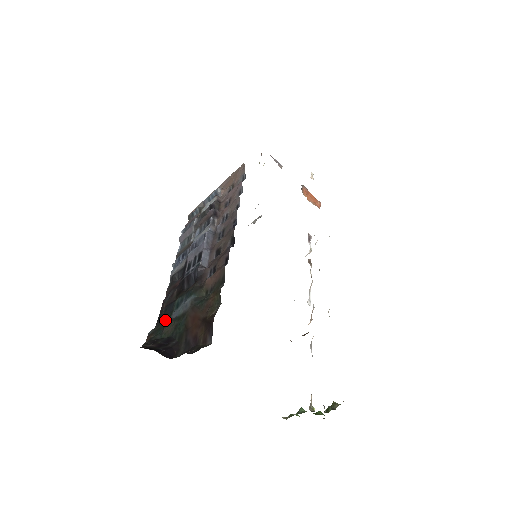
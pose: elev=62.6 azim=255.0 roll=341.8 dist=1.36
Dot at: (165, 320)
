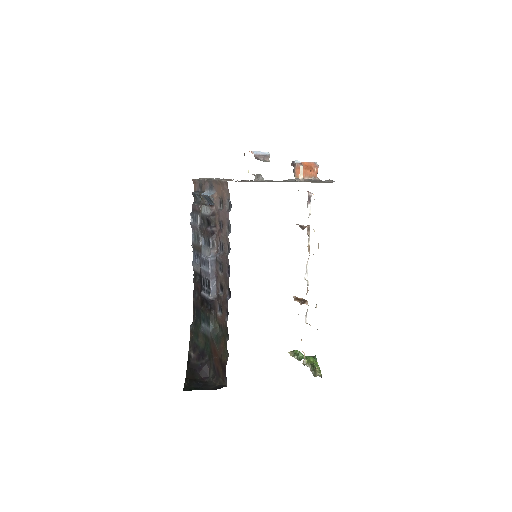
Dot at: (198, 328)
